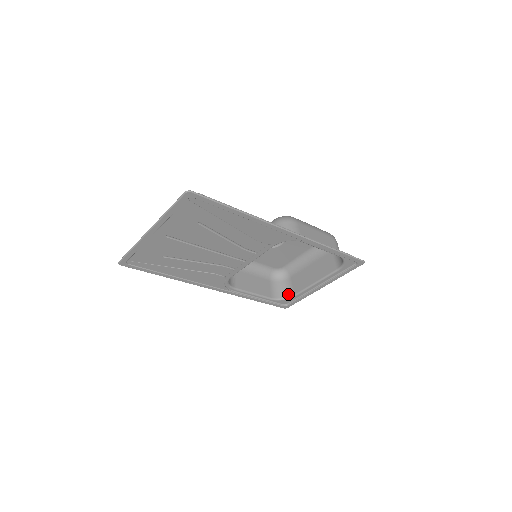
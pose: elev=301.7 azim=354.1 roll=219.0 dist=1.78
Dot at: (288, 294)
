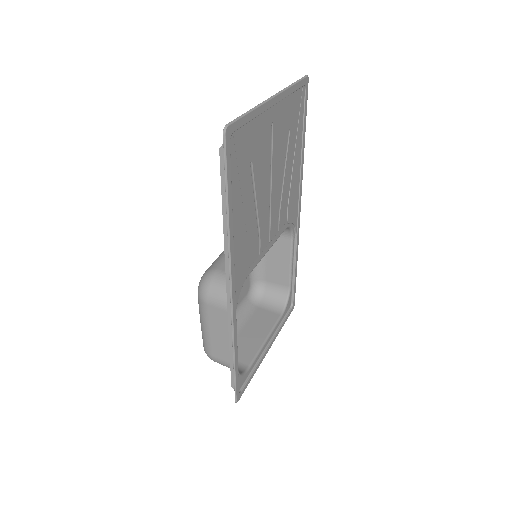
Dot at: (240, 369)
